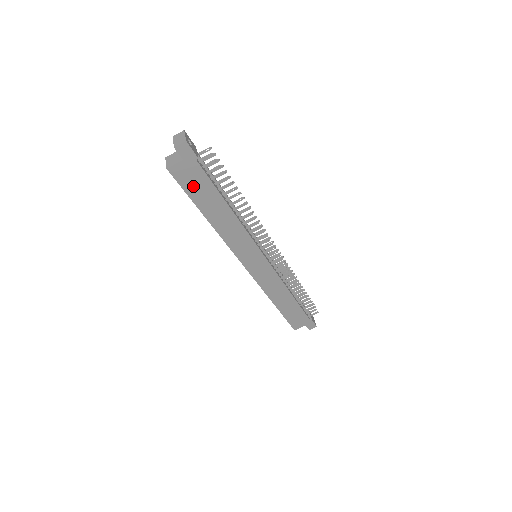
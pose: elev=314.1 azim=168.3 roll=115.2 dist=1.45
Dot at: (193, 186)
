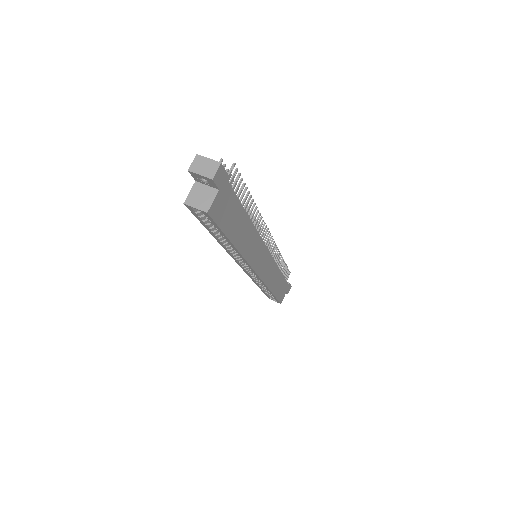
Dot at: (226, 216)
